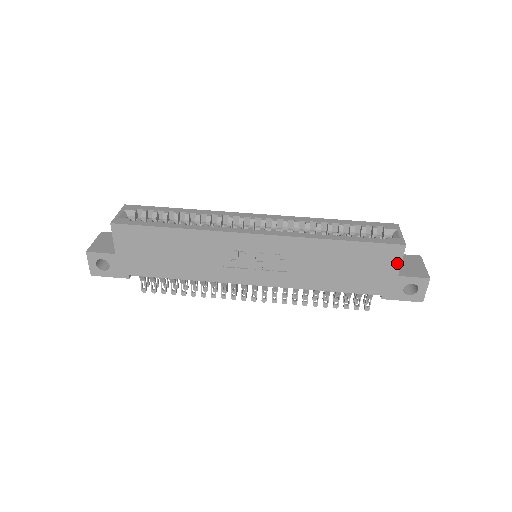
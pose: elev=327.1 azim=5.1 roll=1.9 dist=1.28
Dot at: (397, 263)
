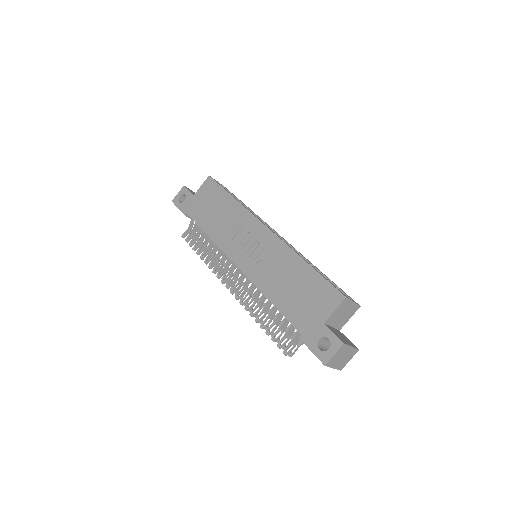
Dot at: (330, 310)
